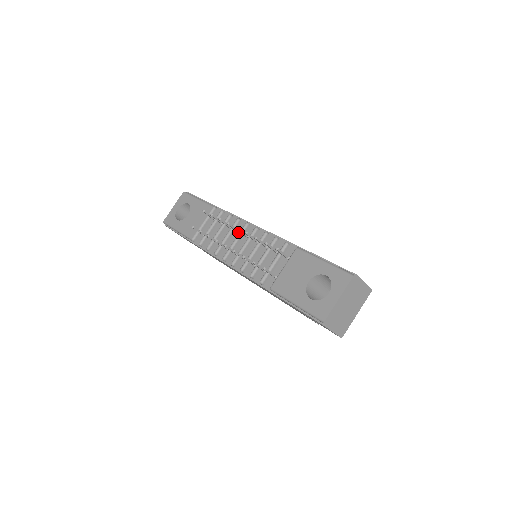
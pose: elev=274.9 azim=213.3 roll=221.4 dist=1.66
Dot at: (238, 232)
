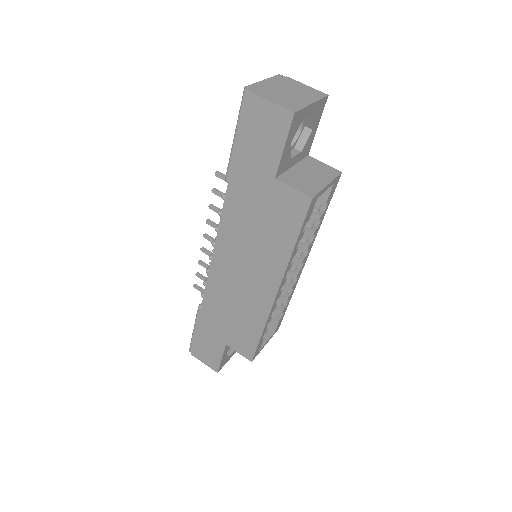
Dot at: occluded
